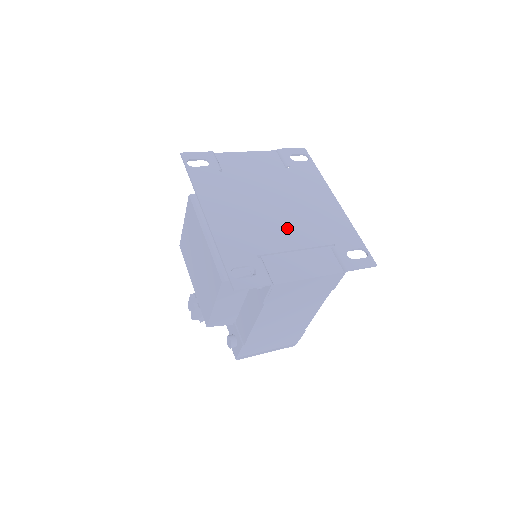
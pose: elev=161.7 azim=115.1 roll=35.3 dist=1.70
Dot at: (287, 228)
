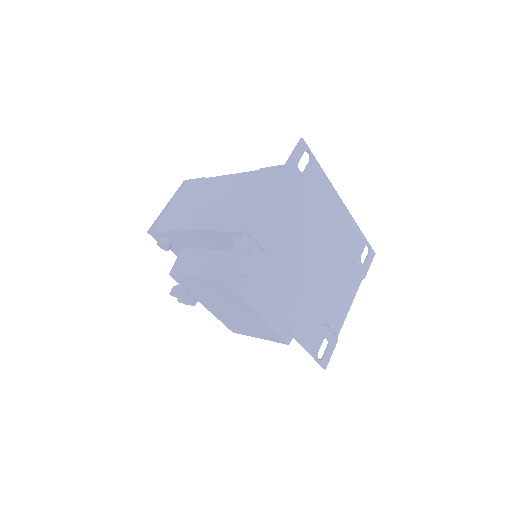
Dot at: (328, 275)
